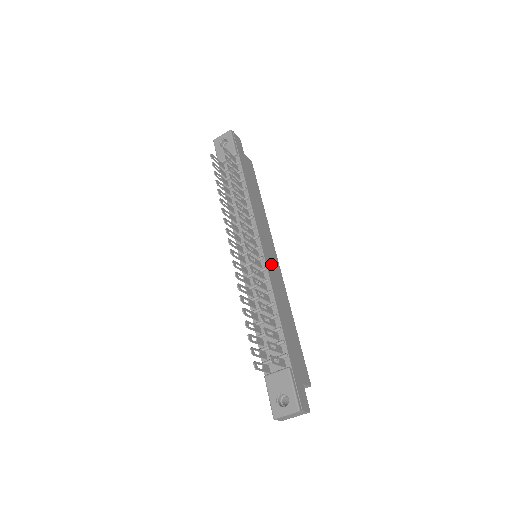
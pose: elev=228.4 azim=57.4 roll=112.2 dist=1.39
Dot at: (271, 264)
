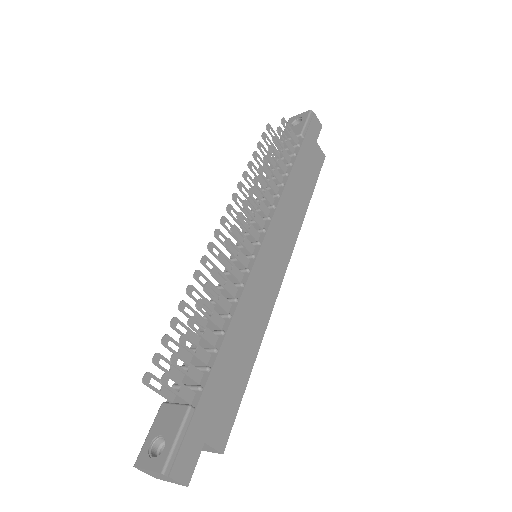
Dot at: (265, 271)
